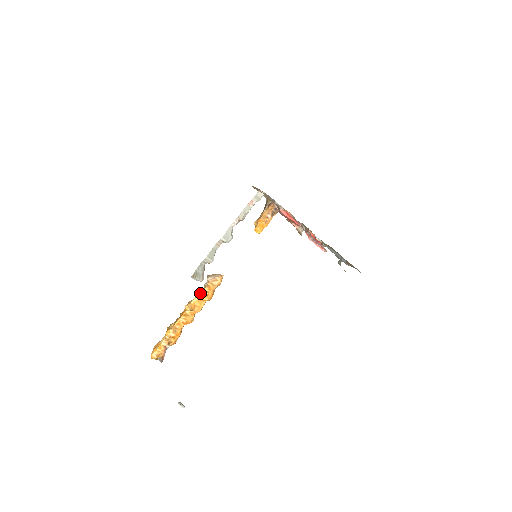
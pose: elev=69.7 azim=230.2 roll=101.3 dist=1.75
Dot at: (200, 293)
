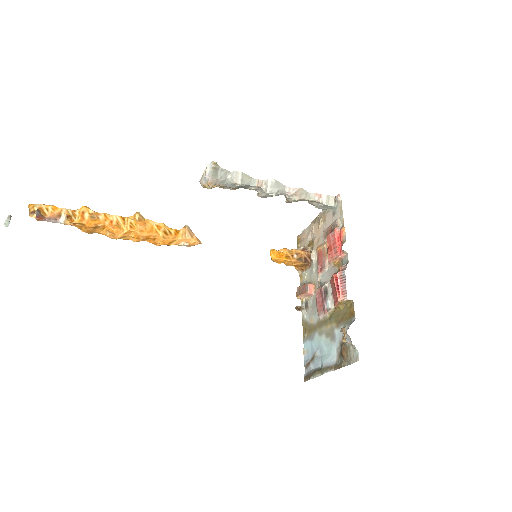
Dot at: (164, 224)
